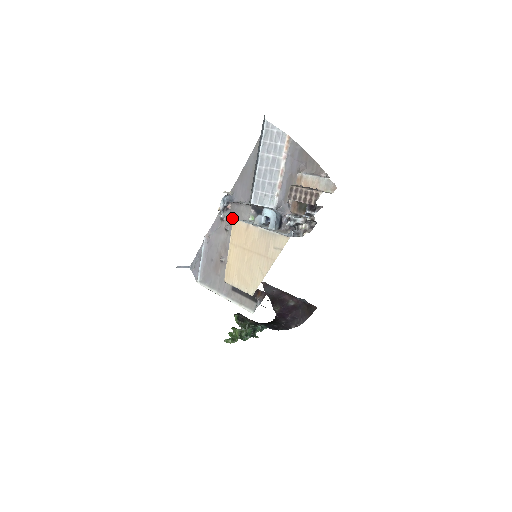
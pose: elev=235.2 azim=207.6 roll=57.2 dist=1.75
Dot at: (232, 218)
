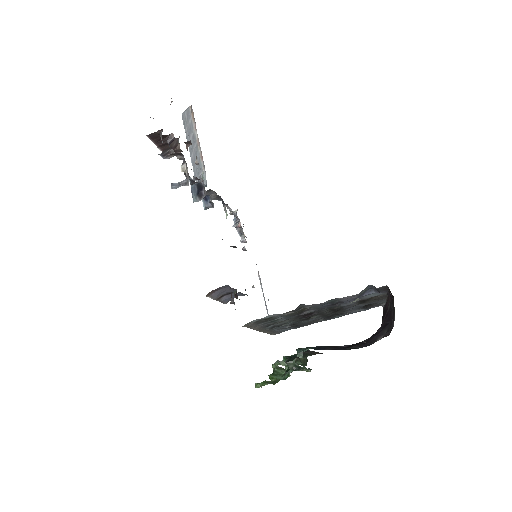
Dot at: occluded
